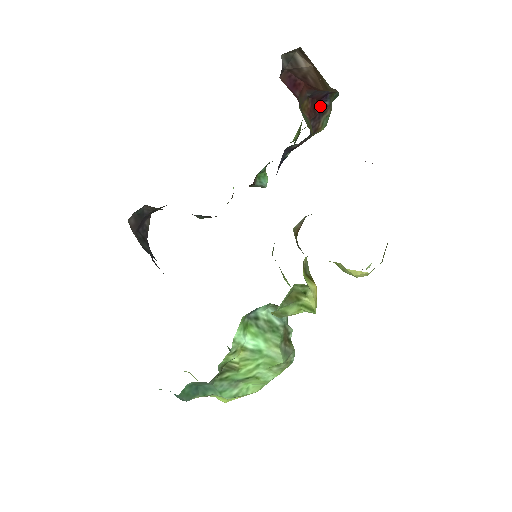
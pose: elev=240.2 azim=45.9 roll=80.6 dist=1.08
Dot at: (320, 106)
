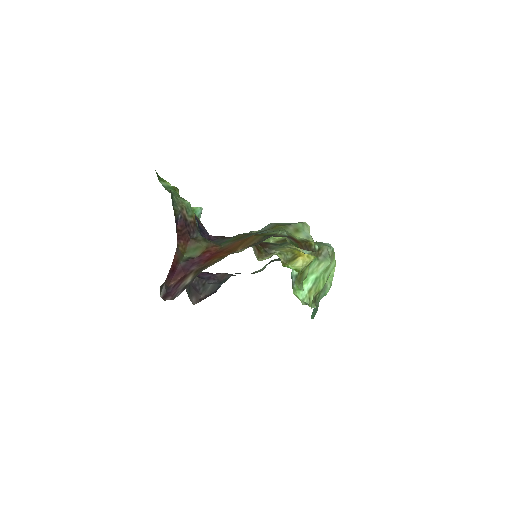
Dot at: (181, 226)
